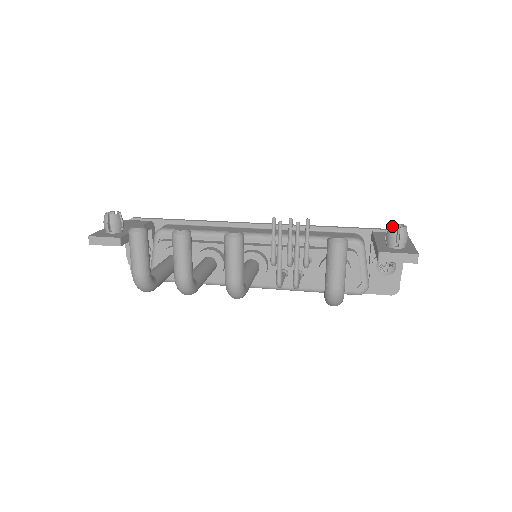
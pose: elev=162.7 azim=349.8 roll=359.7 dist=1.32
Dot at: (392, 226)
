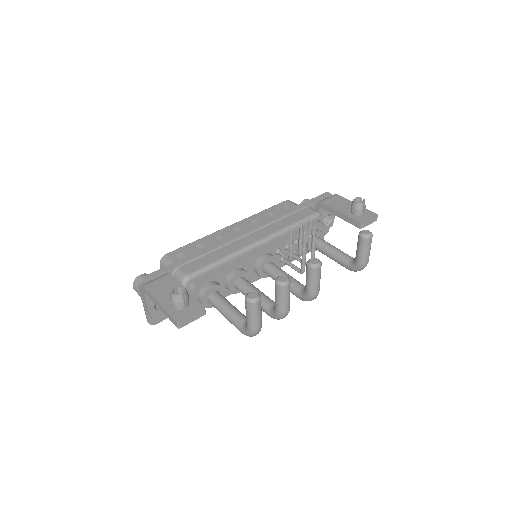
Dot at: (359, 203)
